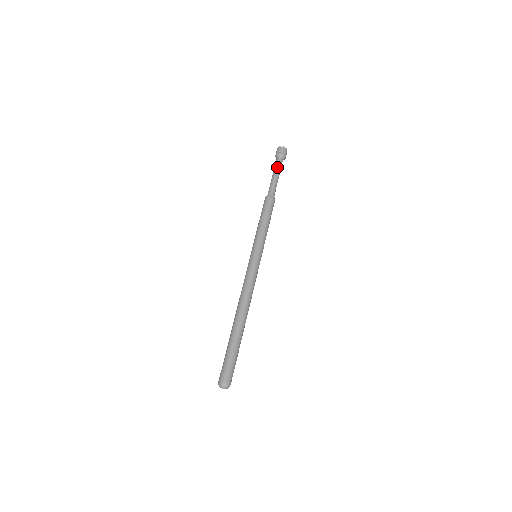
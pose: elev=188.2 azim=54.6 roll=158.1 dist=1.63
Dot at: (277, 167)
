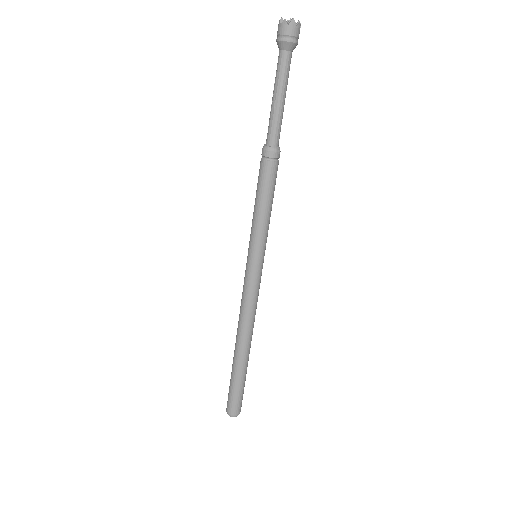
Dot at: (286, 78)
